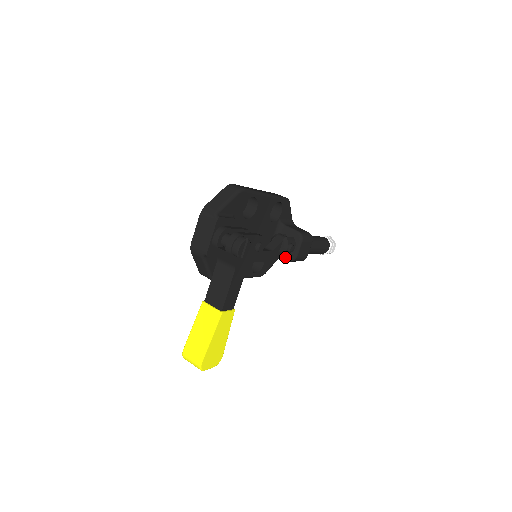
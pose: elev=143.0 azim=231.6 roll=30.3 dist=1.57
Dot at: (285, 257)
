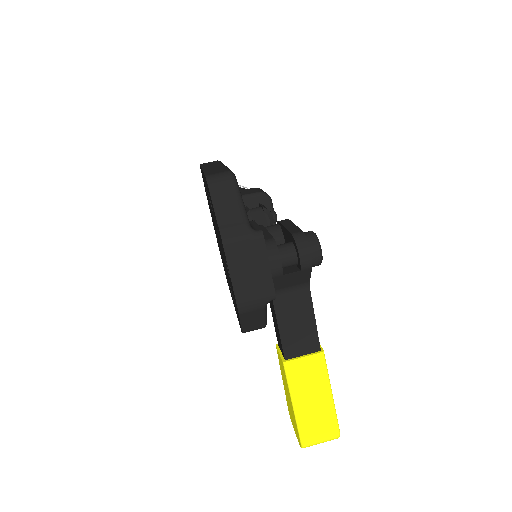
Dot at: occluded
